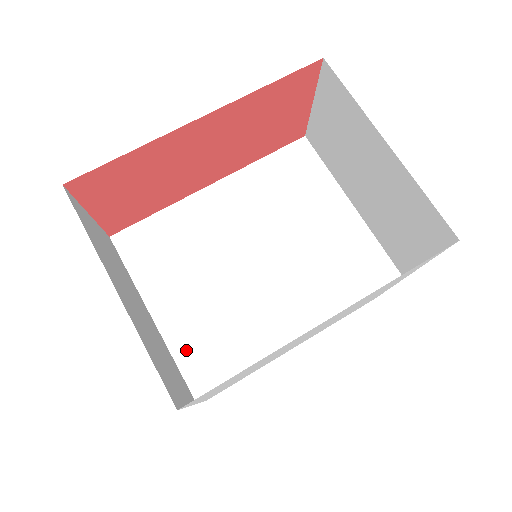
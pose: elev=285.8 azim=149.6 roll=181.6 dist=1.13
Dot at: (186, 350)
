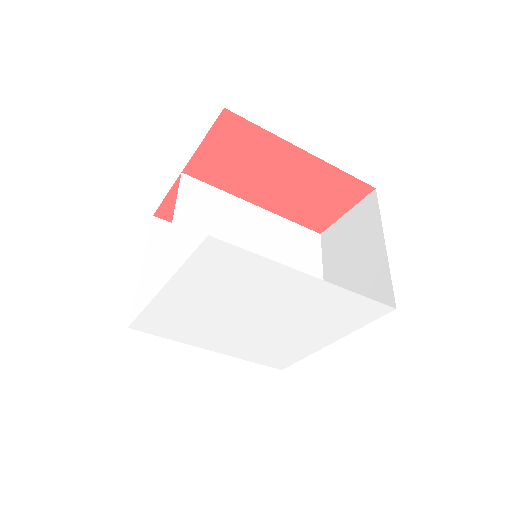
Dot at: (177, 260)
